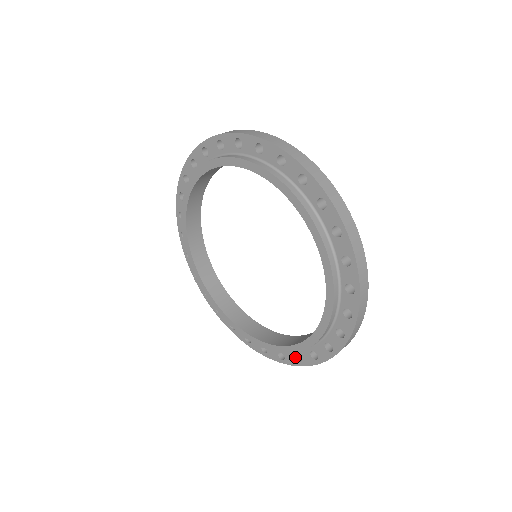
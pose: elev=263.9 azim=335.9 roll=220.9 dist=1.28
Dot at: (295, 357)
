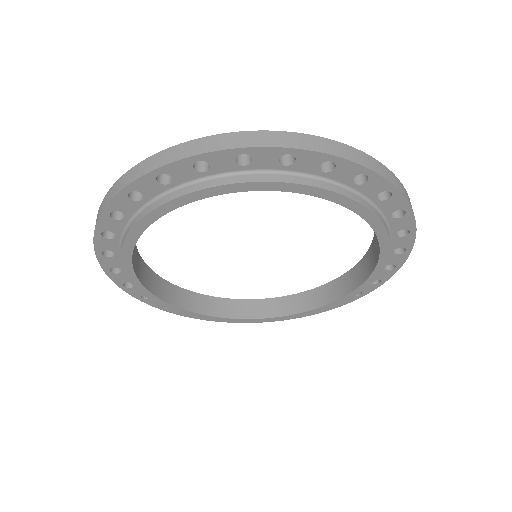
Dot at: occluded
